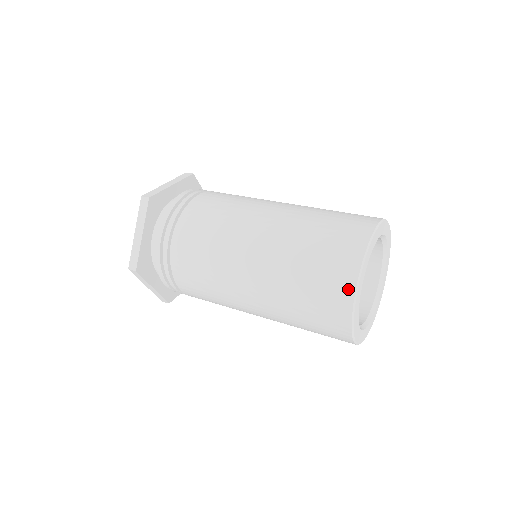
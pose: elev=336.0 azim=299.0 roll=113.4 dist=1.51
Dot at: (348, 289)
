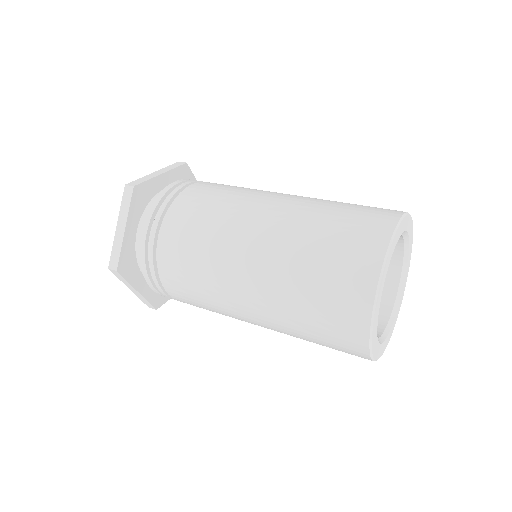
Dot at: (366, 293)
